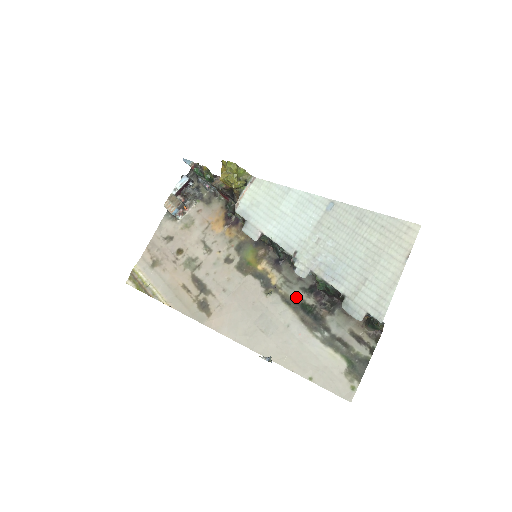
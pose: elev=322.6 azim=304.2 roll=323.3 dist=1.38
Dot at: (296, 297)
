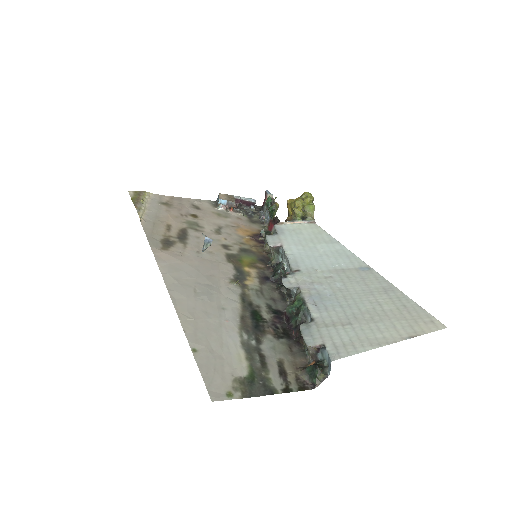
Dot at: (256, 303)
